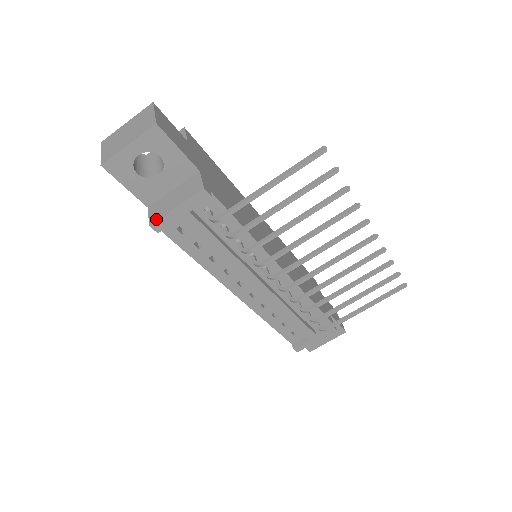
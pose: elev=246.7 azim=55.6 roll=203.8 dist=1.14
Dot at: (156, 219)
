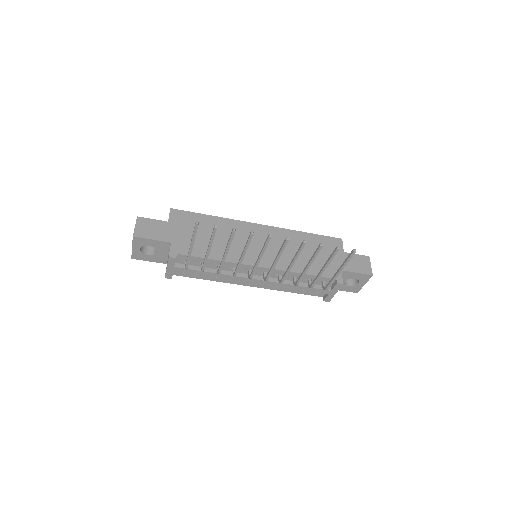
Dot at: (165, 274)
